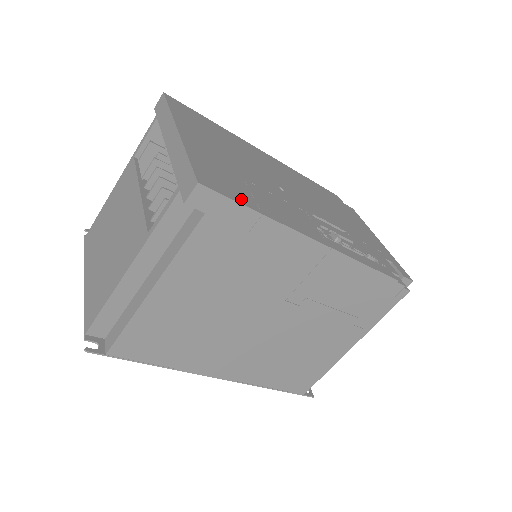
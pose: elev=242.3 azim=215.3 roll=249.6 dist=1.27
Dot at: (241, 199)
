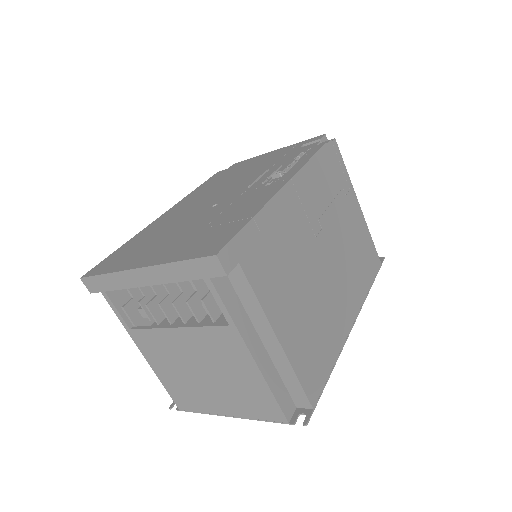
Dot at: (234, 230)
